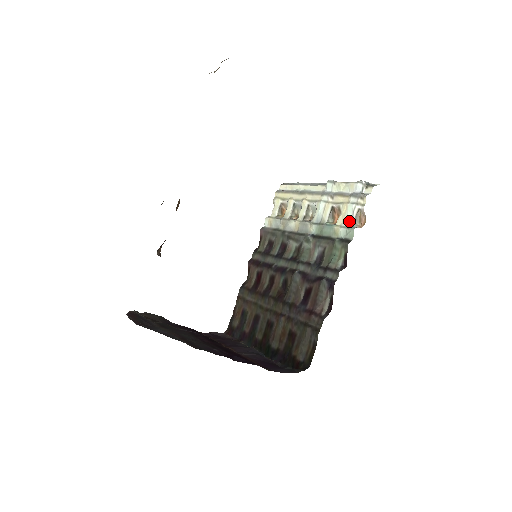
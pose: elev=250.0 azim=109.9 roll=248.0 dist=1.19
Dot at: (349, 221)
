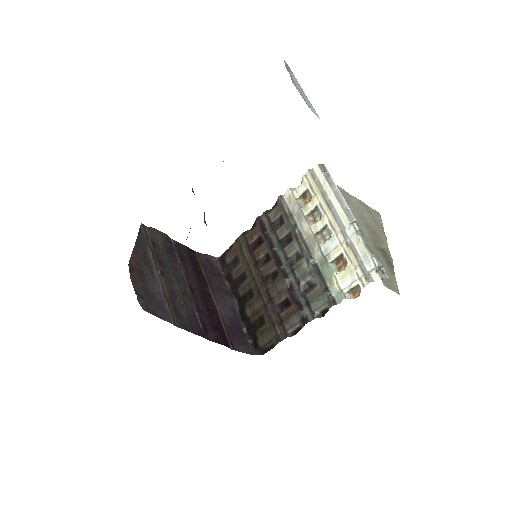
Dot at: (345, 286)
